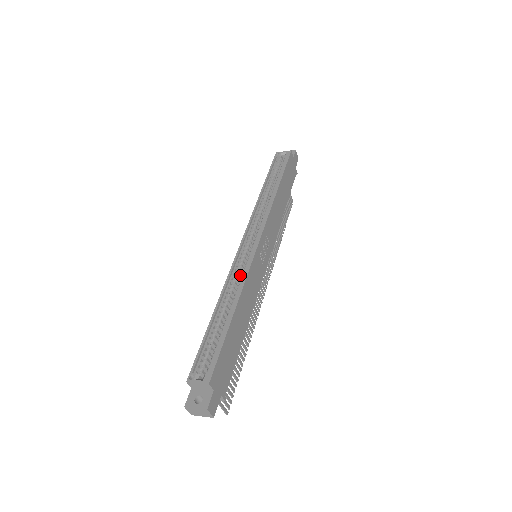
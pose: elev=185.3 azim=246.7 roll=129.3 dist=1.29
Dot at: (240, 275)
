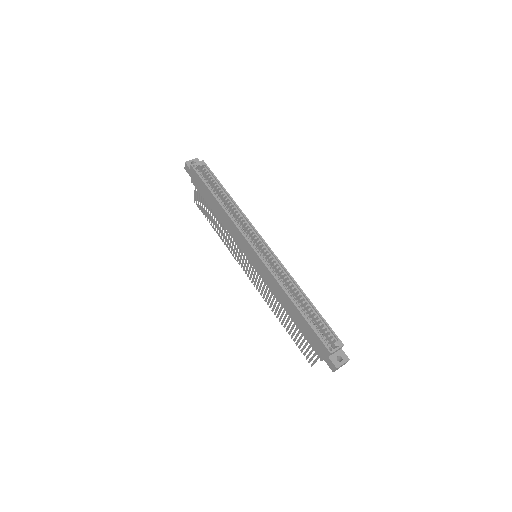
Dot at: occluded
